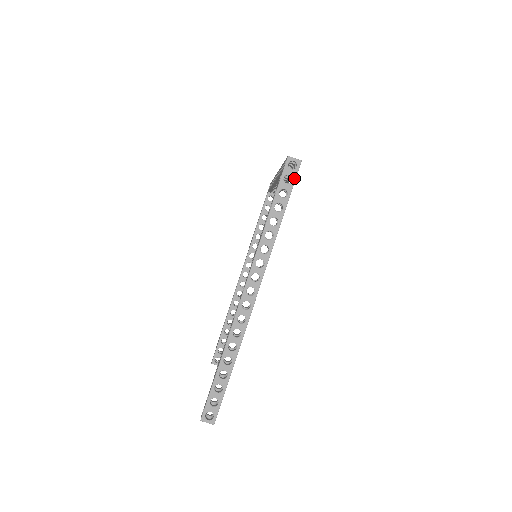
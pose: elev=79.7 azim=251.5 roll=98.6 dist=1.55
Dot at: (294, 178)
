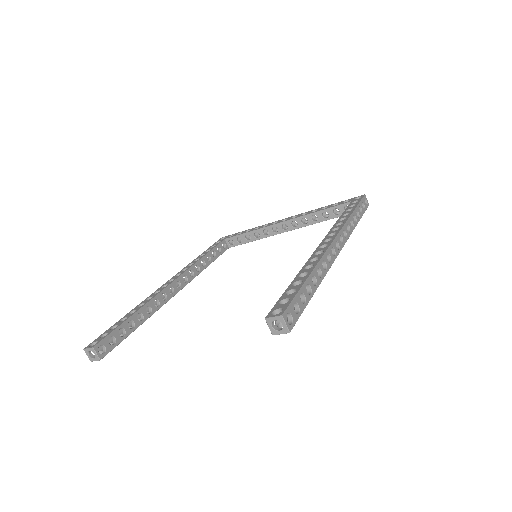
Dot at: (366, 209)
